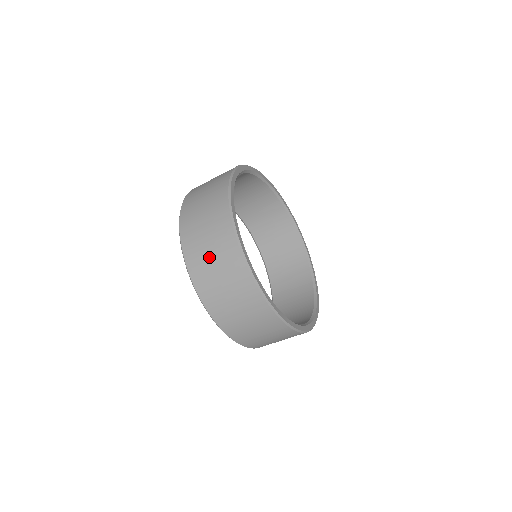
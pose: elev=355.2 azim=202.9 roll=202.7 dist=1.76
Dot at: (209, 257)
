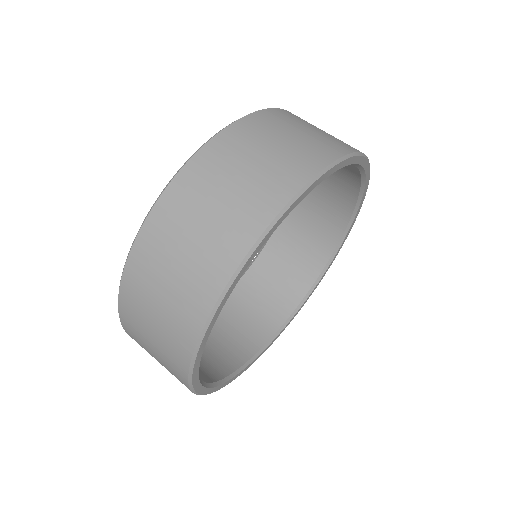
Dot at: (149, 343)
